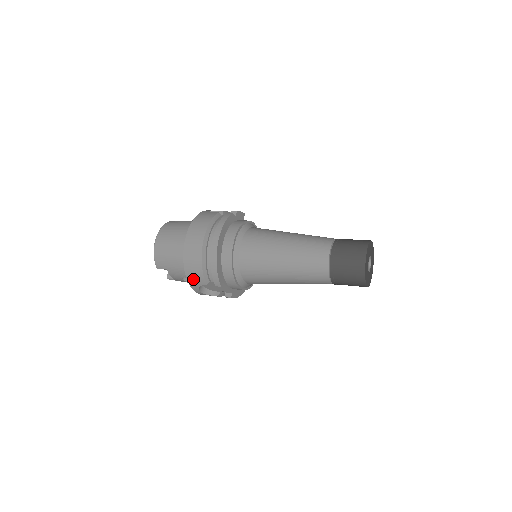
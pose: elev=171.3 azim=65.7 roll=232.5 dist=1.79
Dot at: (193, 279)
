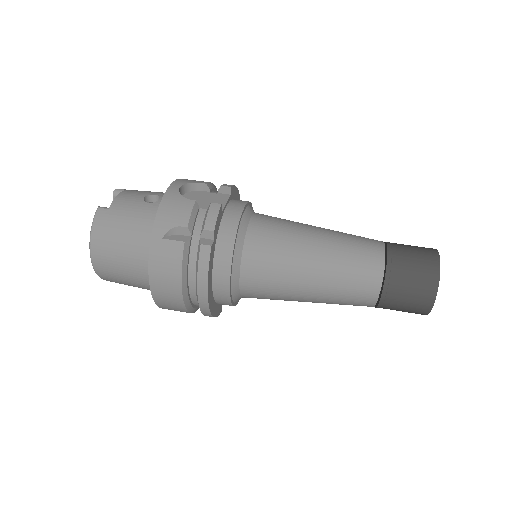
Dot at: occluded
